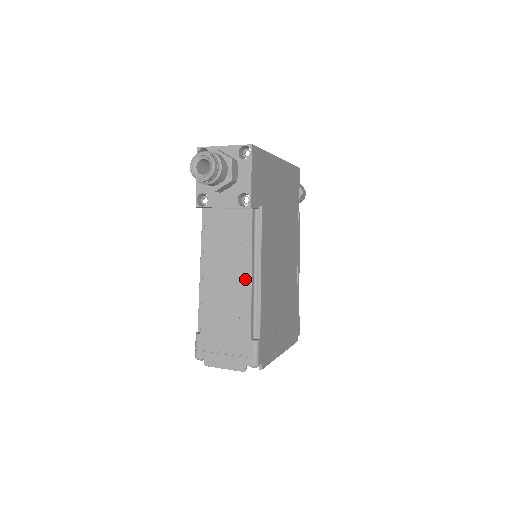
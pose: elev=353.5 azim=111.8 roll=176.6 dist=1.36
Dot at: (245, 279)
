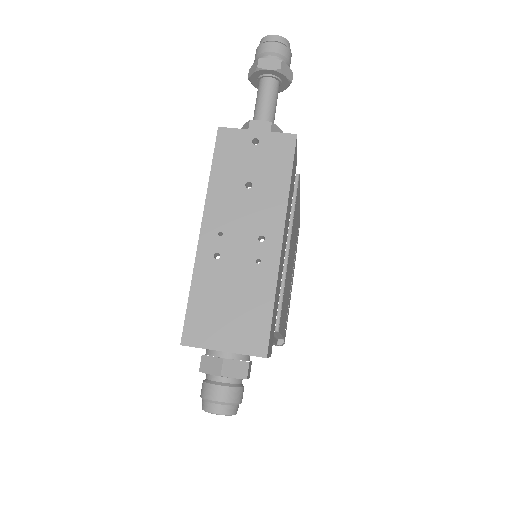
Dot at: occluded
